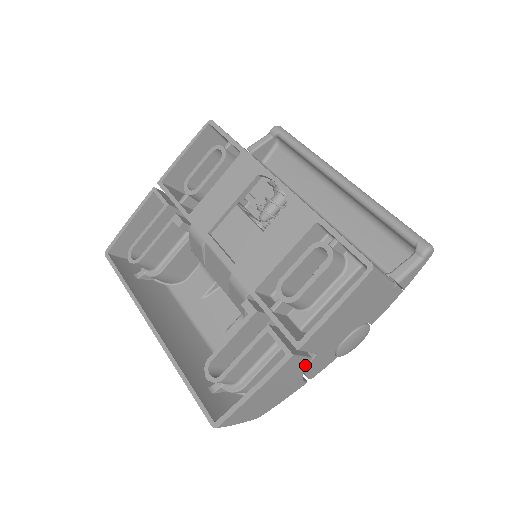
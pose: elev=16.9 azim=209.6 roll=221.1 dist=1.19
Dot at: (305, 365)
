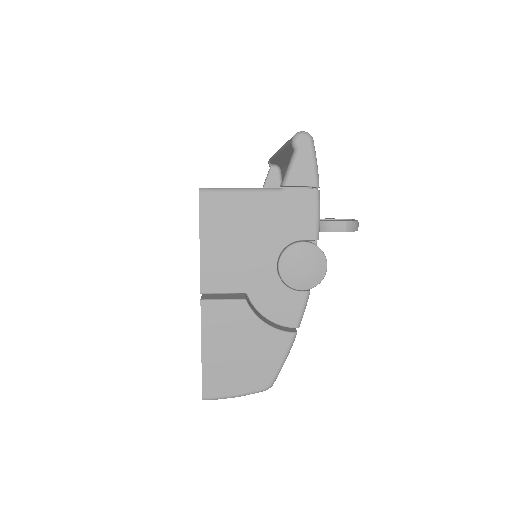
Dot at: (247, 310)
